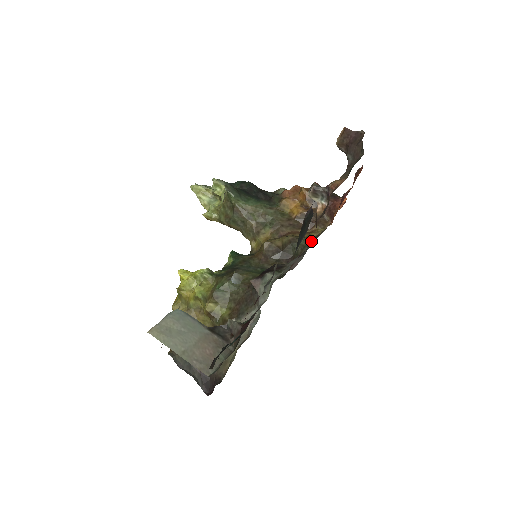
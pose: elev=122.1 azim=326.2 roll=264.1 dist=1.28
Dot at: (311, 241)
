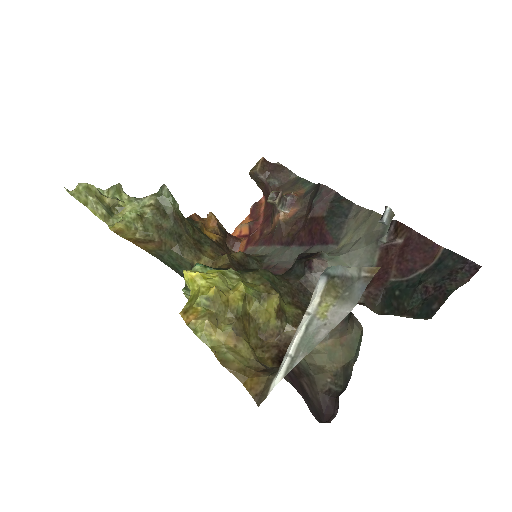
Dot at: (261, 256)
